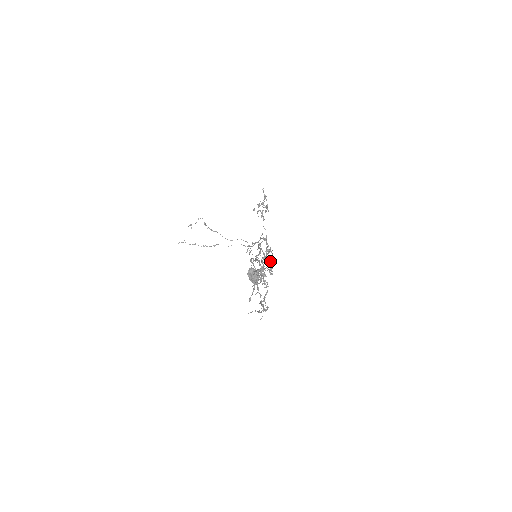
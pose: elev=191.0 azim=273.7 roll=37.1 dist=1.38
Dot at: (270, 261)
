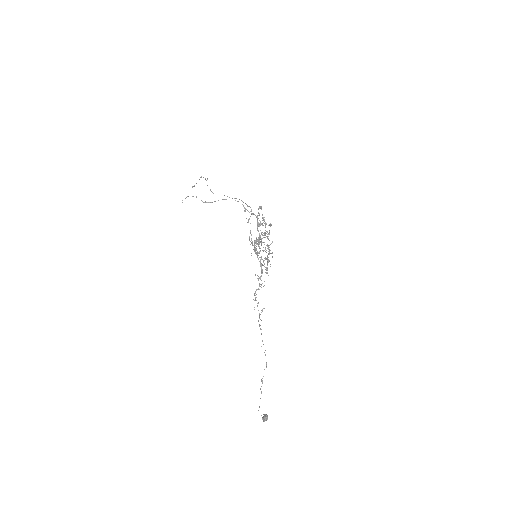
Dot at: occluded
